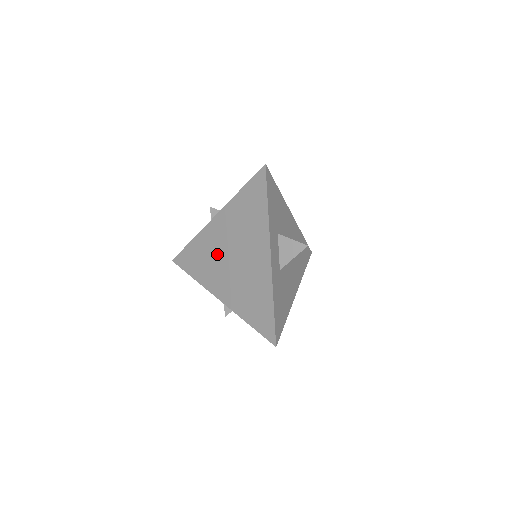
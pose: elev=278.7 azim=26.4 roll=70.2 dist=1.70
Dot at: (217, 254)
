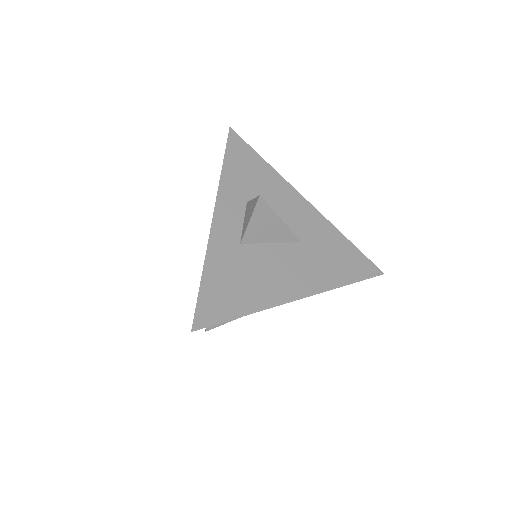
Dot at: occluded
